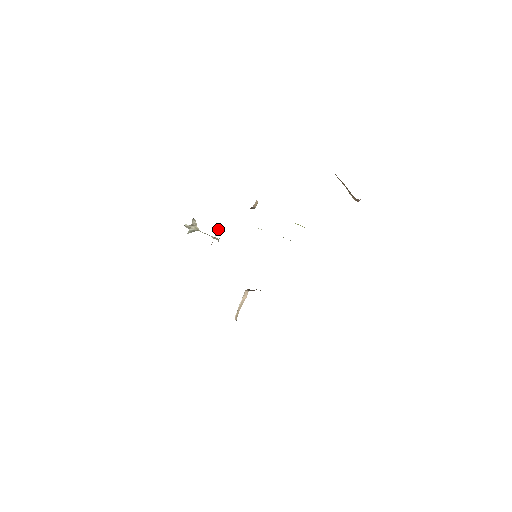
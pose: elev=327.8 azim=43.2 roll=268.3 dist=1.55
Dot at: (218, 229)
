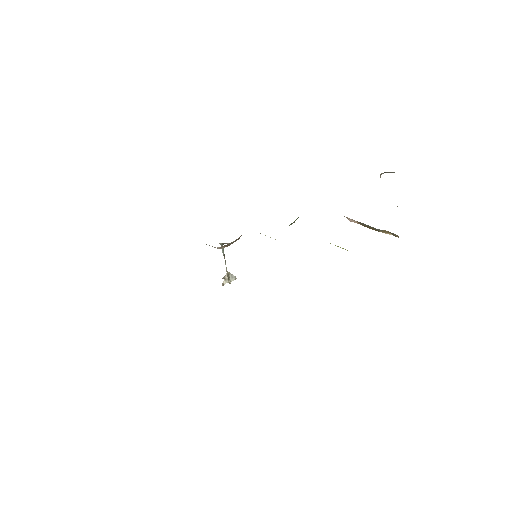
Dot at: occluded
